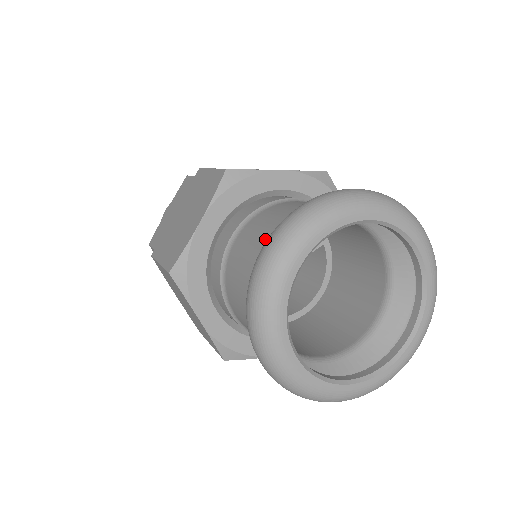
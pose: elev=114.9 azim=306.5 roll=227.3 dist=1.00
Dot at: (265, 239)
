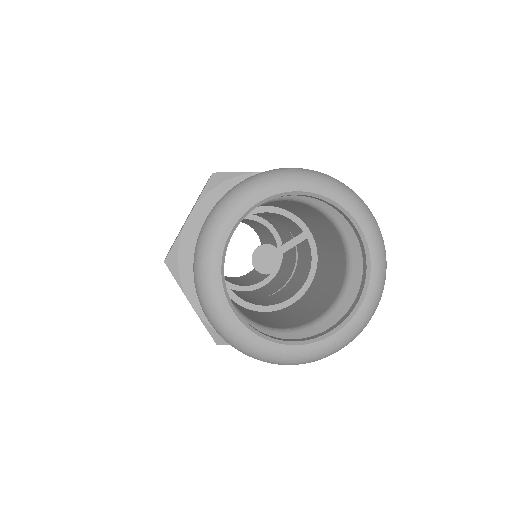
Dot at: occluded
